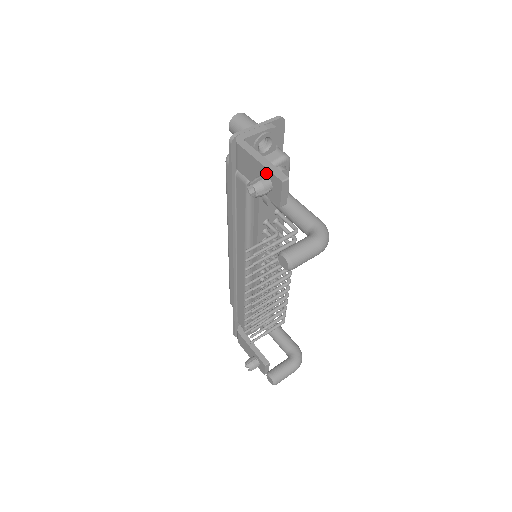
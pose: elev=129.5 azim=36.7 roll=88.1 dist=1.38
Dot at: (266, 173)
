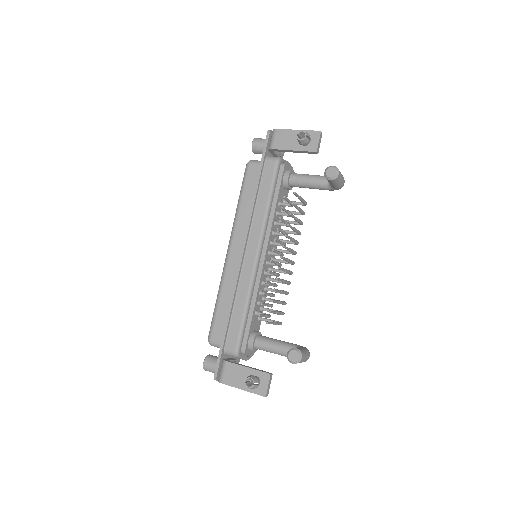
Dot at: occluded
